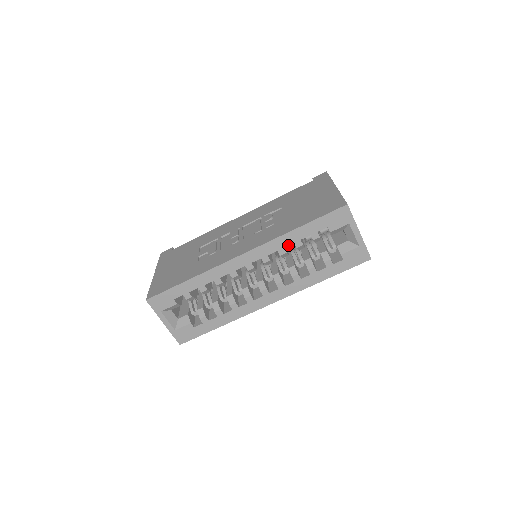
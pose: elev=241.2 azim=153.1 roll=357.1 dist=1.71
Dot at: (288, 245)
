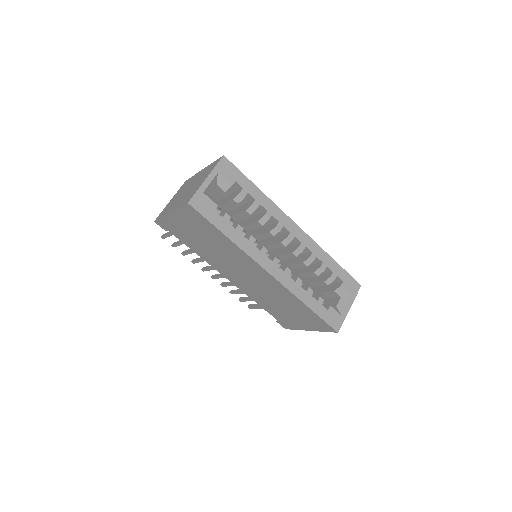
Dot at: (319, 259)
